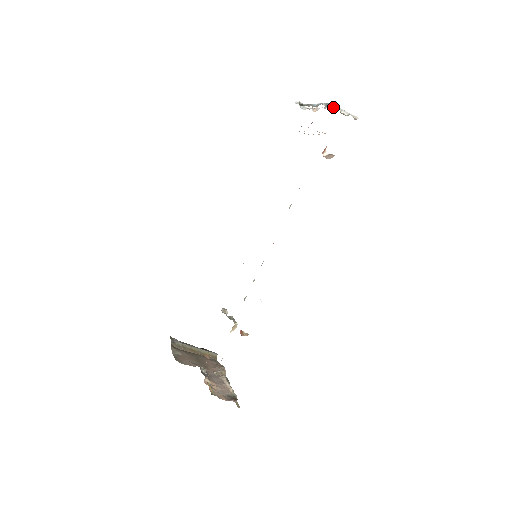
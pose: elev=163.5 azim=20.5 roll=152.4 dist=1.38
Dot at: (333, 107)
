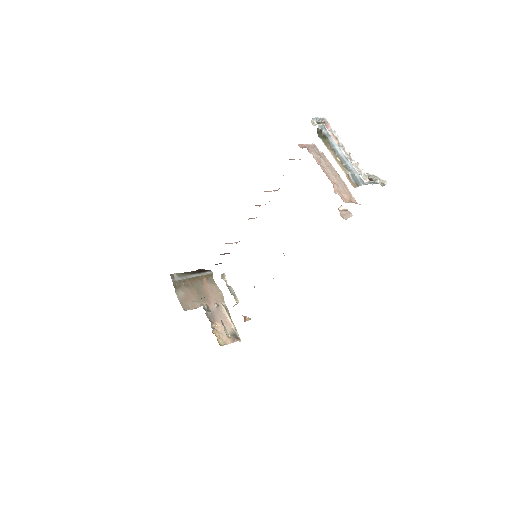
Dot at: (361, 173)
